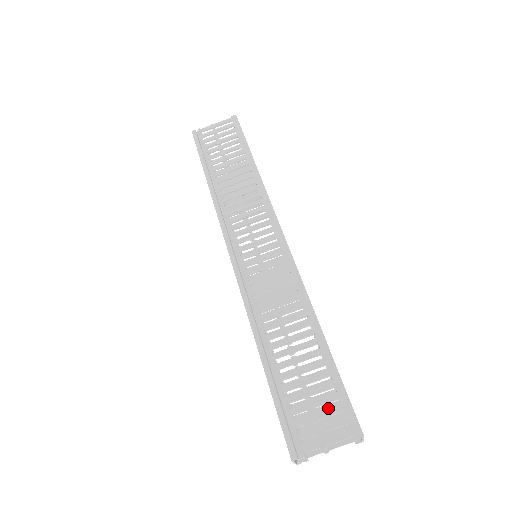
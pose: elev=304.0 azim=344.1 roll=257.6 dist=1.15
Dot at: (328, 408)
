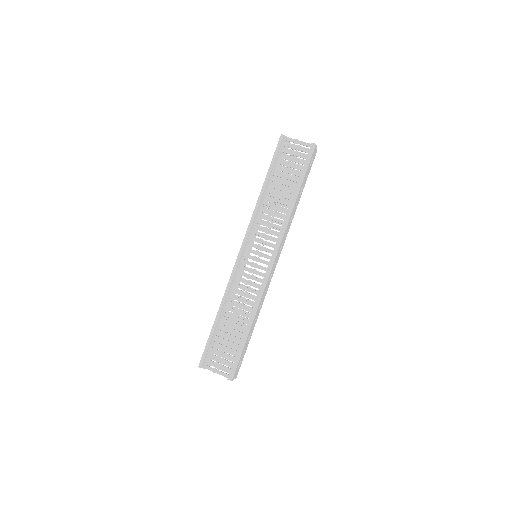
Dot at: (233, 354)
